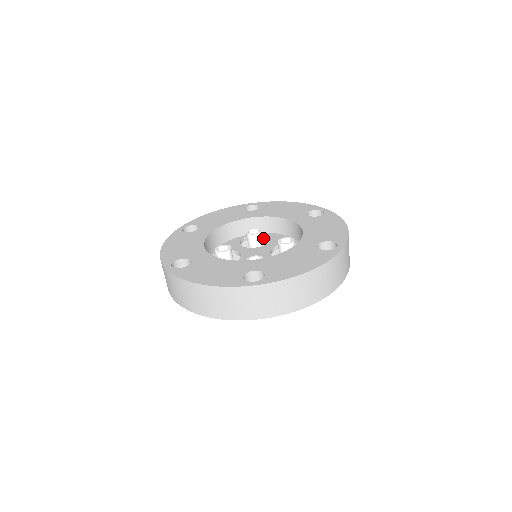
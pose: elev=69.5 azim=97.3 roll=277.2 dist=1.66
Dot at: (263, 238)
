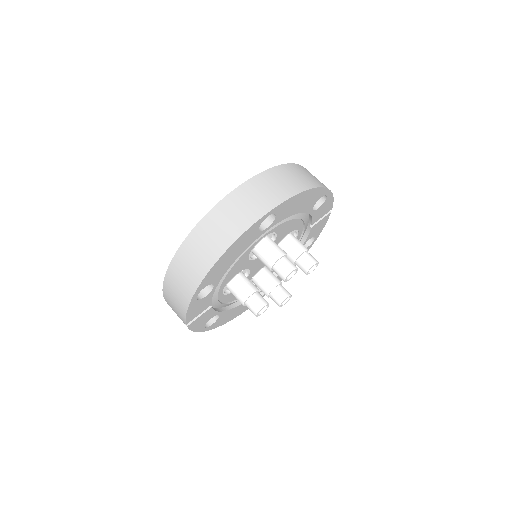
Dot at: occluded
